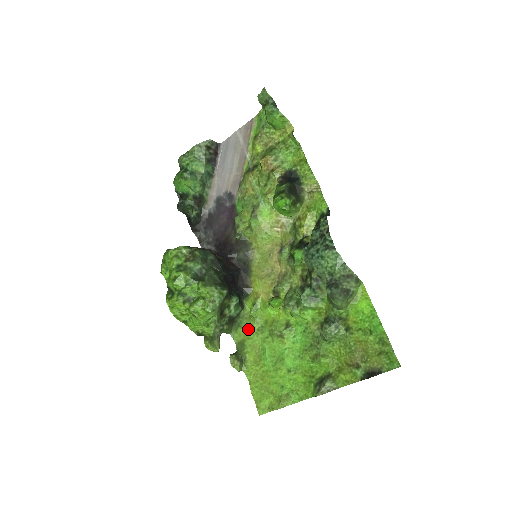
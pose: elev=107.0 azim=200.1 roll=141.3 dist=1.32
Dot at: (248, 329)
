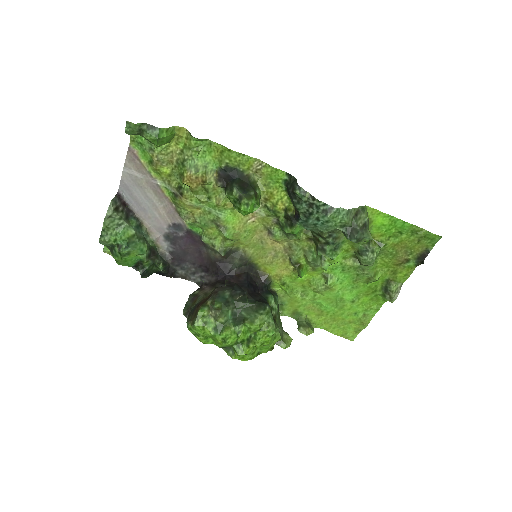
Dot at: (292, 302)
